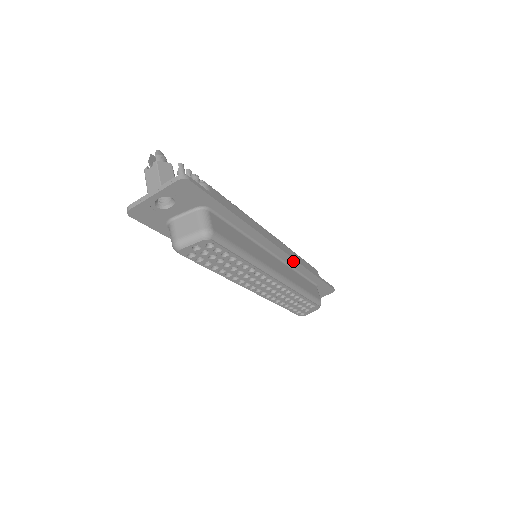
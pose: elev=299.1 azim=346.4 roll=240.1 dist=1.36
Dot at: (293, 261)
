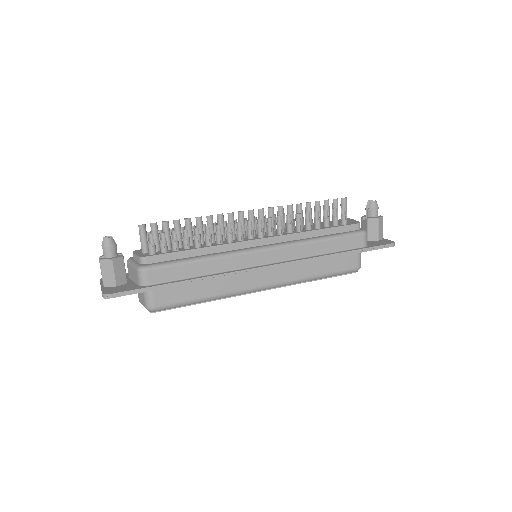
Dot at: (294, 263)
